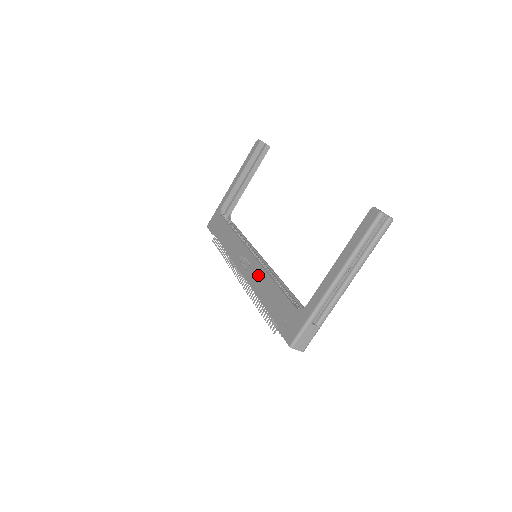
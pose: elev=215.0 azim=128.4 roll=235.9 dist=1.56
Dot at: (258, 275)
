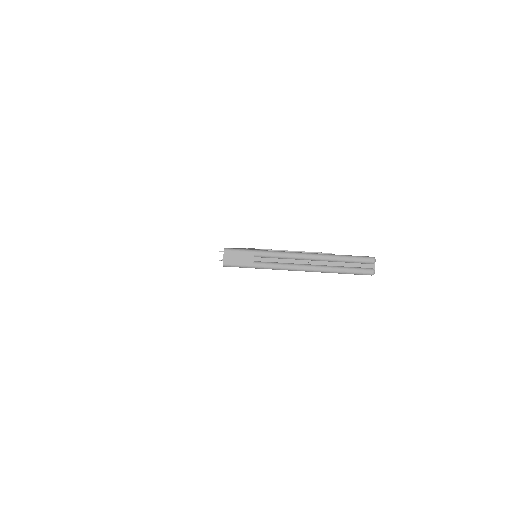
Dot at: occluded
